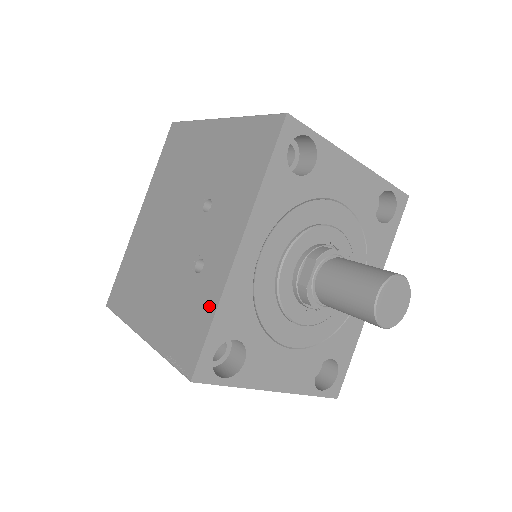
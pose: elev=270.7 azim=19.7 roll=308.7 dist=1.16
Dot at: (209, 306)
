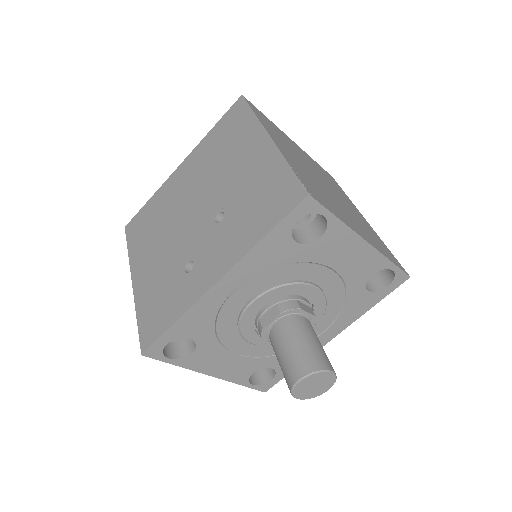
Dot at: (178, 309)
